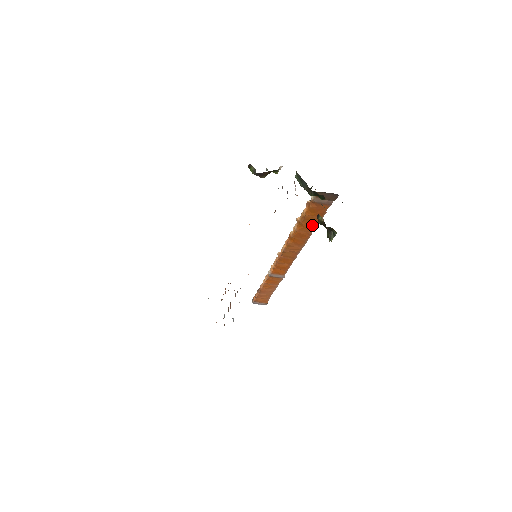
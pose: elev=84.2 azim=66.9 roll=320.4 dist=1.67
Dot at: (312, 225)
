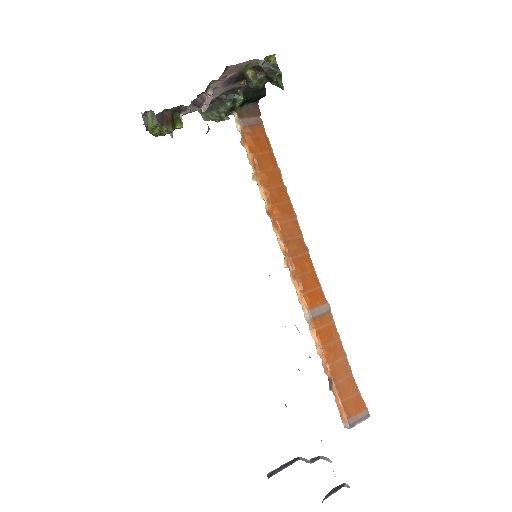
Dot at: (273, 169)
